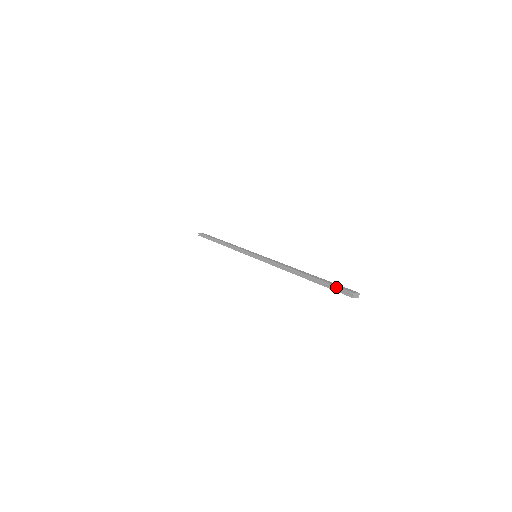
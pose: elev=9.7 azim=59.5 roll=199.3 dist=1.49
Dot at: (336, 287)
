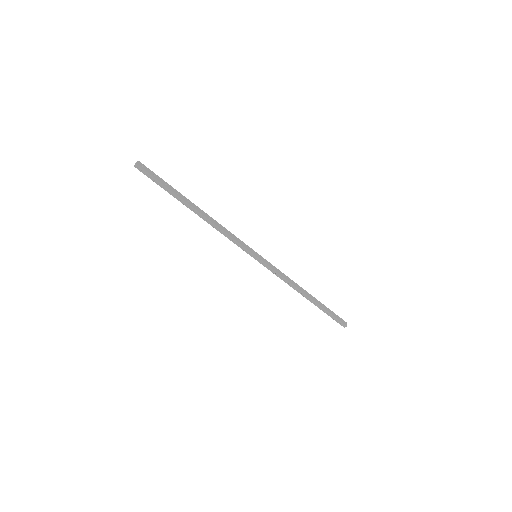
Dot at: (337, 320)
